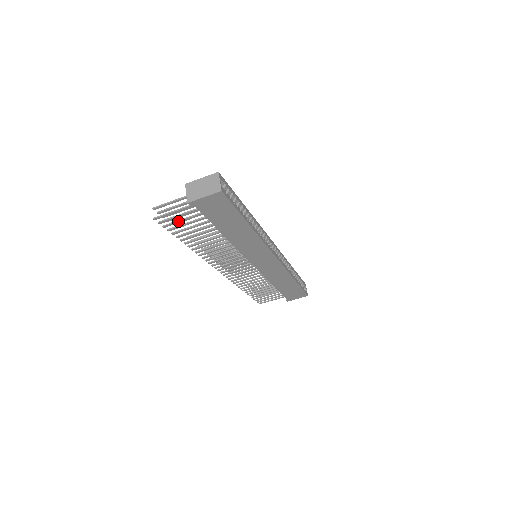
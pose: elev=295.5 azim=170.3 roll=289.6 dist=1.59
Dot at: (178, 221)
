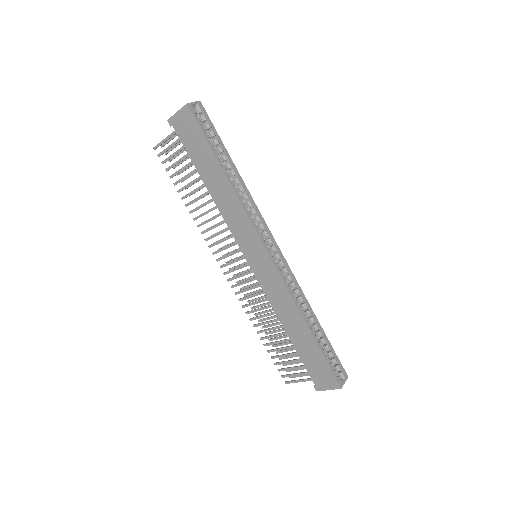
Dot at: (170, 155)
